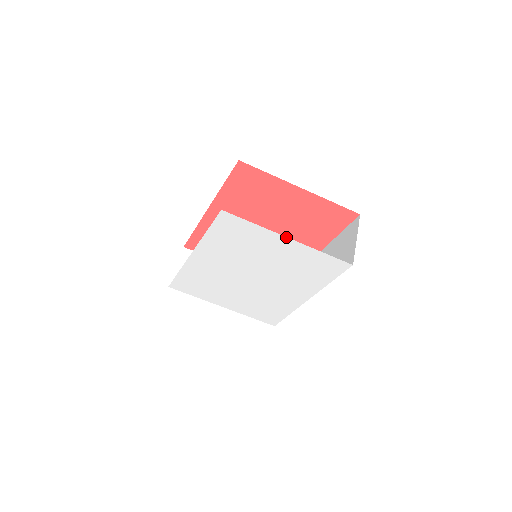
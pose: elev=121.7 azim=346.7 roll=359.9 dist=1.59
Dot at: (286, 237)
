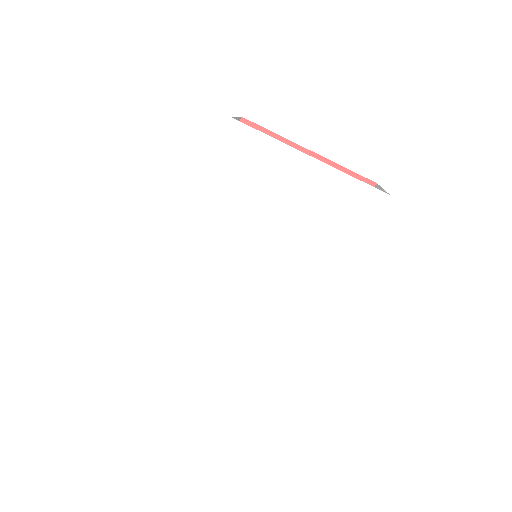
Dot at: (308, 156)
